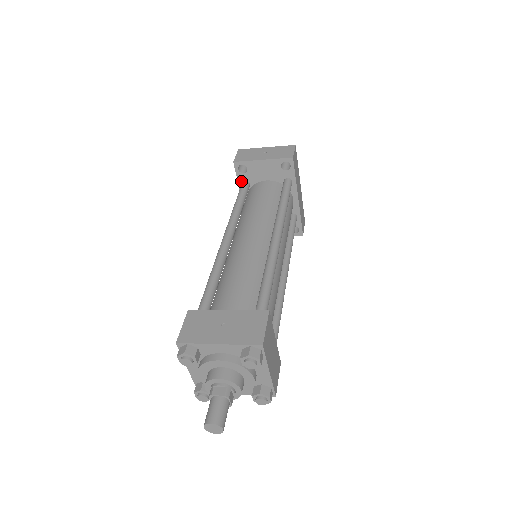
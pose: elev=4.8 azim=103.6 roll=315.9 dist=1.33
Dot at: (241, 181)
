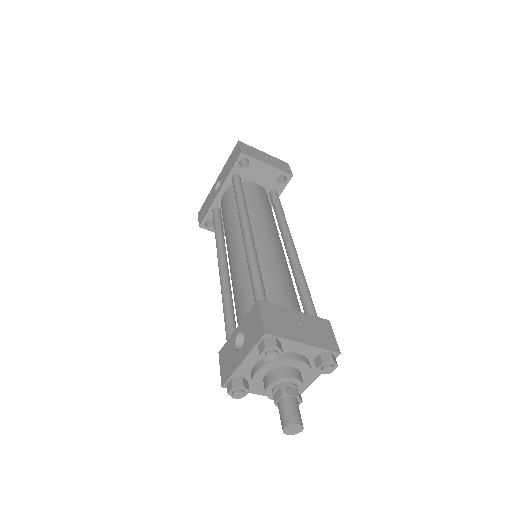
Dot at: (234, 172)
